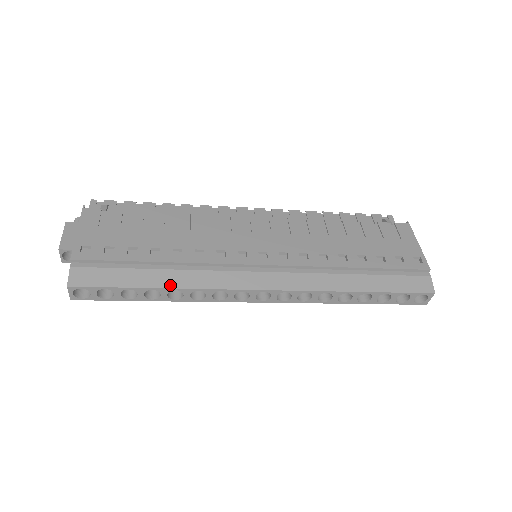
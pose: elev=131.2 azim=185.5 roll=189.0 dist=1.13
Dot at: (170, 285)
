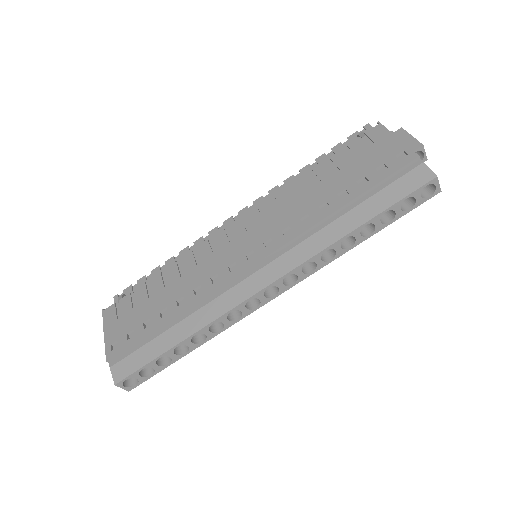
Dot at: (187, 334)
